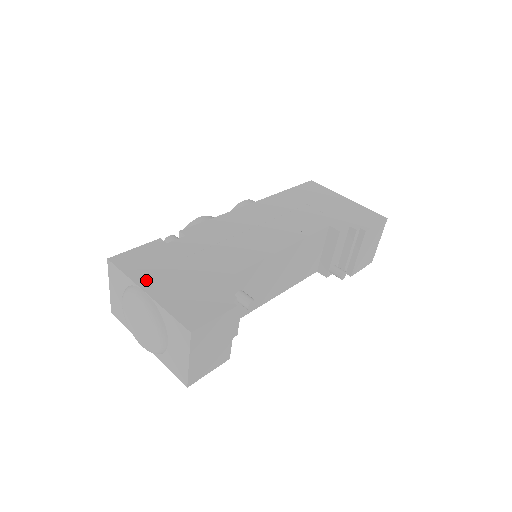
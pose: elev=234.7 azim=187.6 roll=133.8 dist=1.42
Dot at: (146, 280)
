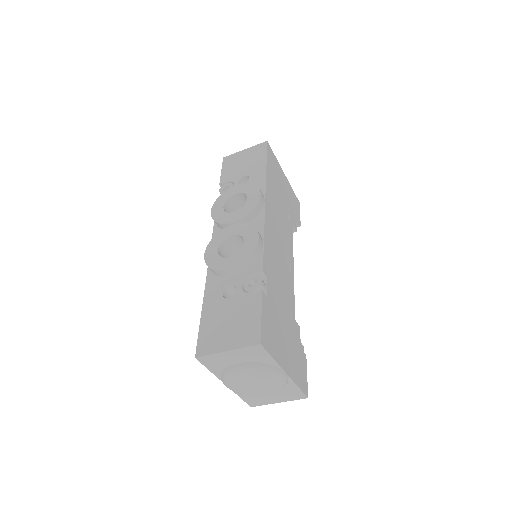
Dot at: (281, 358)
